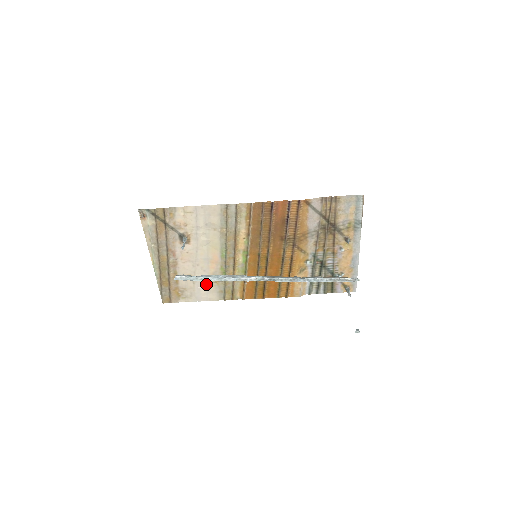
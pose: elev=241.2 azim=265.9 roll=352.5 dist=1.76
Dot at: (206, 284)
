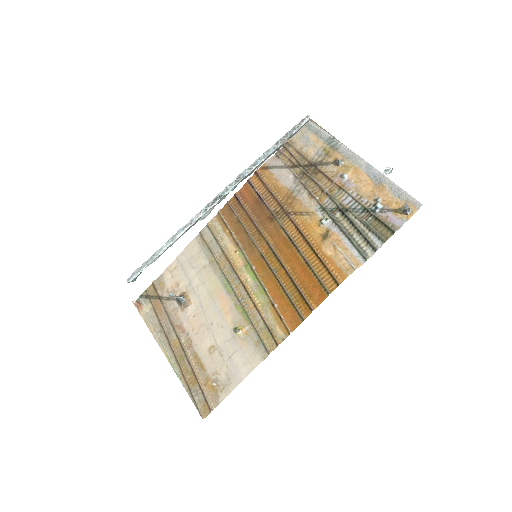
Dot at: (234, 345)
